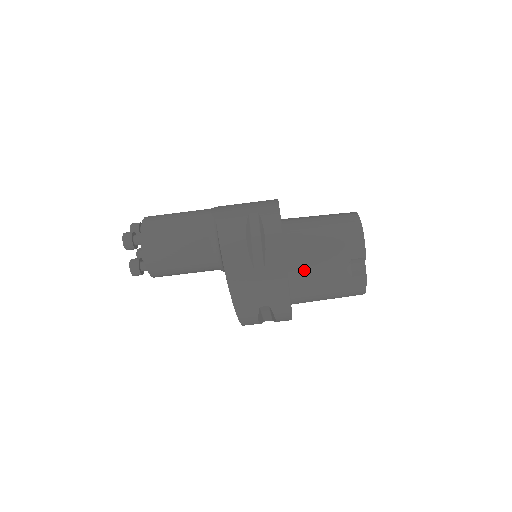
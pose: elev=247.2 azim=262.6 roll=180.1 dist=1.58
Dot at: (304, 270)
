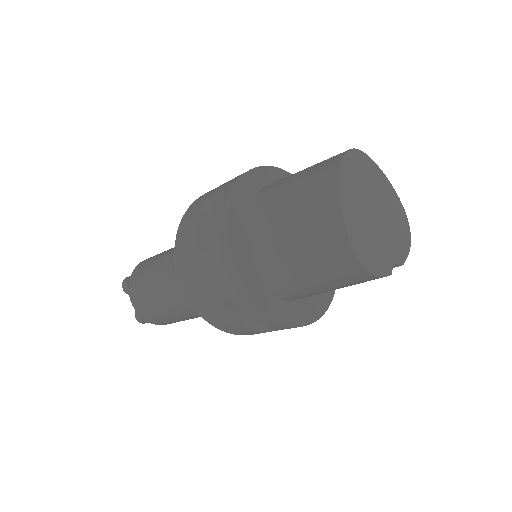
Dot at: occluded
